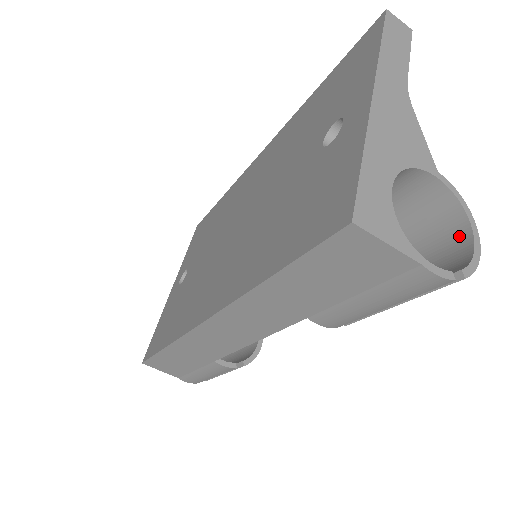
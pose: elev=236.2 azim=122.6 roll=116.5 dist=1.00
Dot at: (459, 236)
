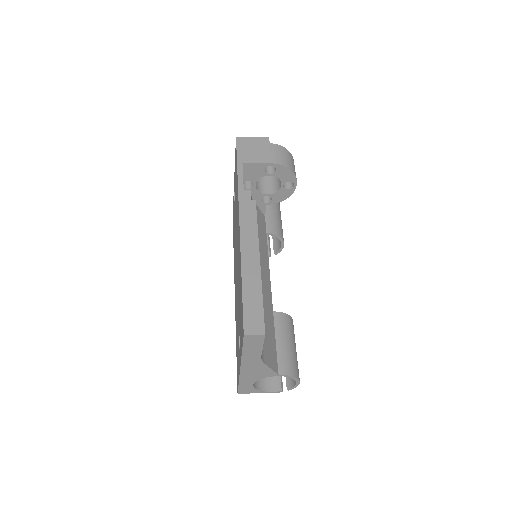
Dot at: occluded
